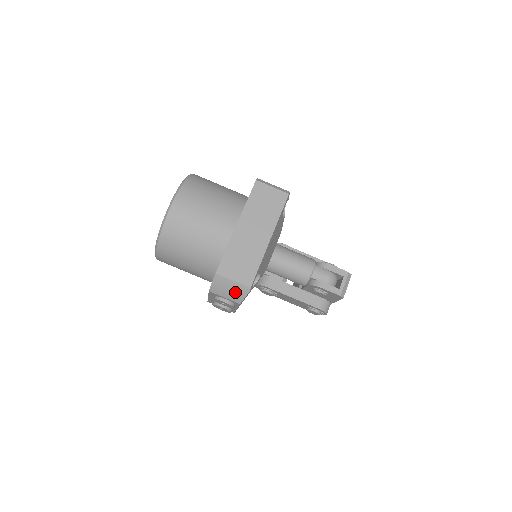
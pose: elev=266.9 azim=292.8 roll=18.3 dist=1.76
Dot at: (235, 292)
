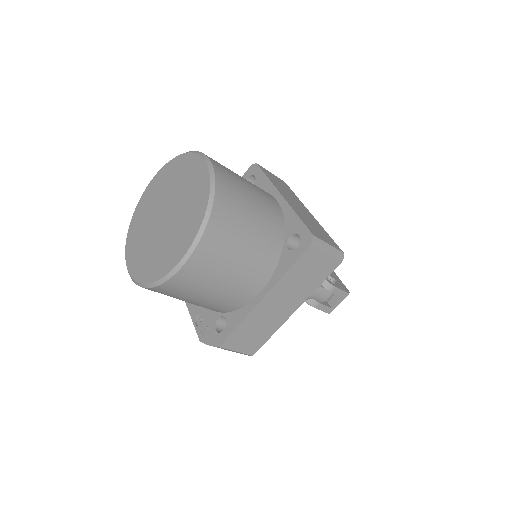
Dot at: occluded
